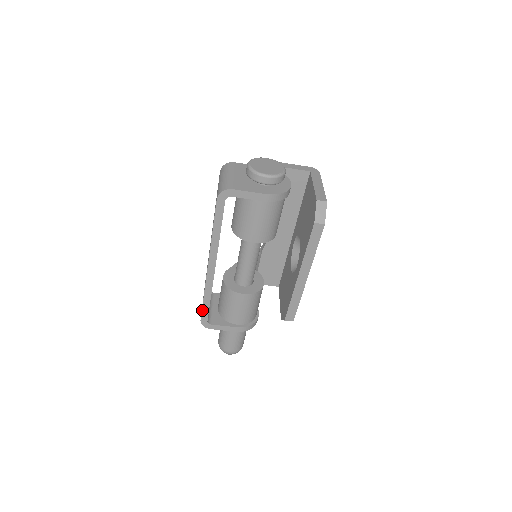
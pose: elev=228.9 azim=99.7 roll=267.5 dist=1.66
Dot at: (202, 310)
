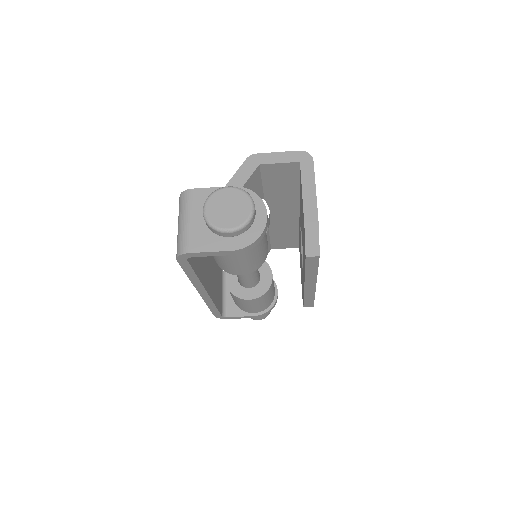
Dot at: (212, 312)
